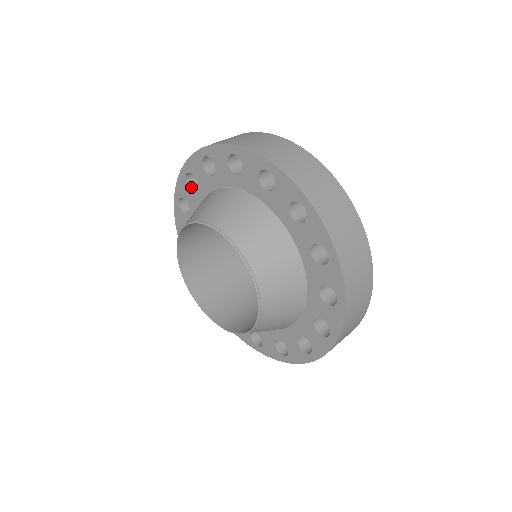
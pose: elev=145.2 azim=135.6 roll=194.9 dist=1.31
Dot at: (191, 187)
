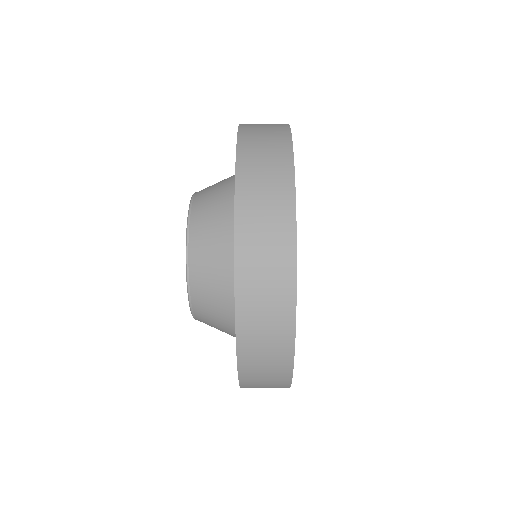
Dot at: occluded
